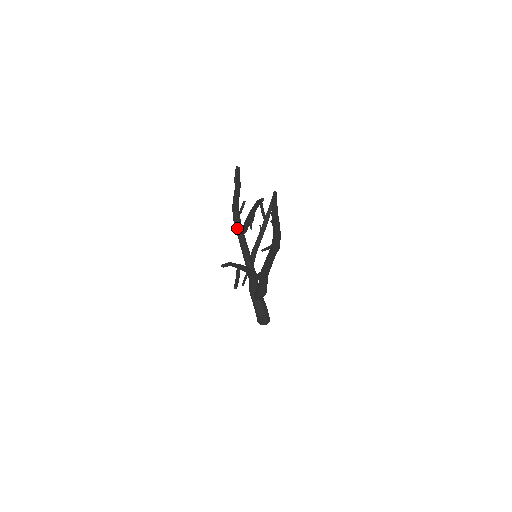
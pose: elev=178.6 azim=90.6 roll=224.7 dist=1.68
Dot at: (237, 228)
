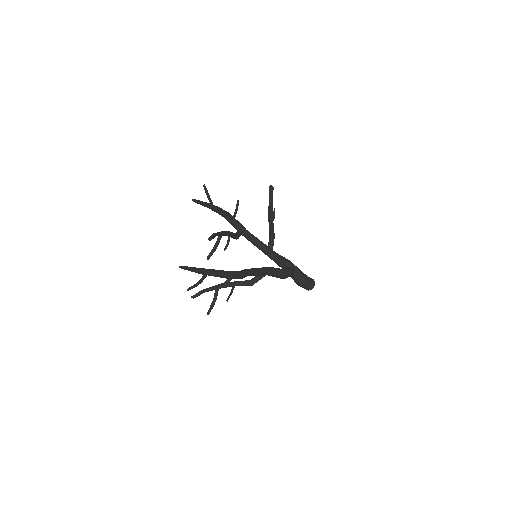
Dot at: (236, 229)
